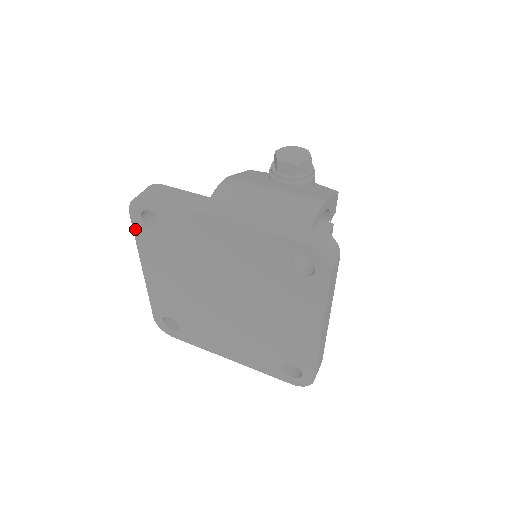
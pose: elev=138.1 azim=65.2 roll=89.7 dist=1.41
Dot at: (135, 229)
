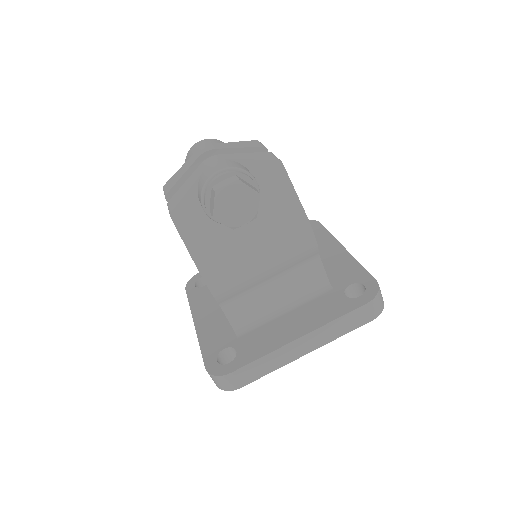
Dot at: occluded
